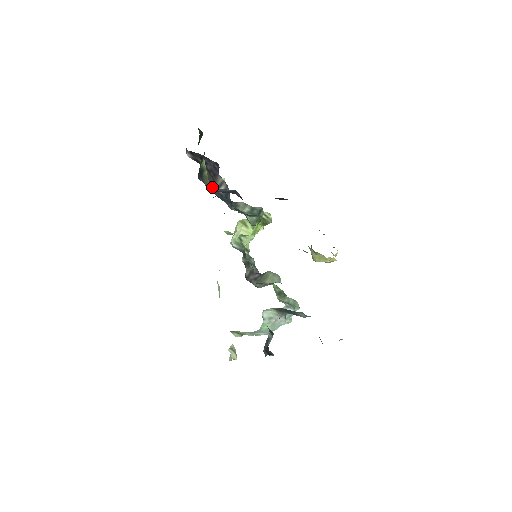
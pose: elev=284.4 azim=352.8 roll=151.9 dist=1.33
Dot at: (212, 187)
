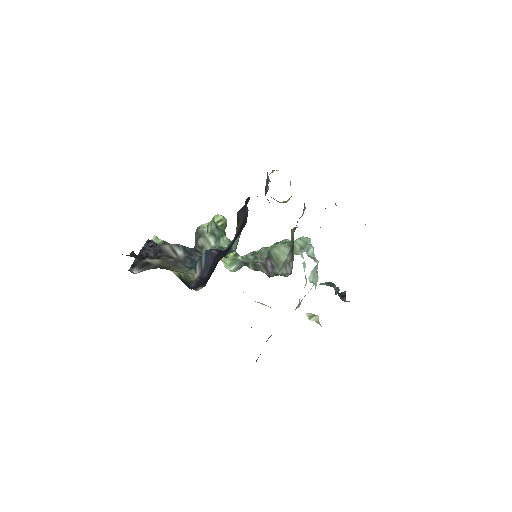
Dot at: (192, 272)
